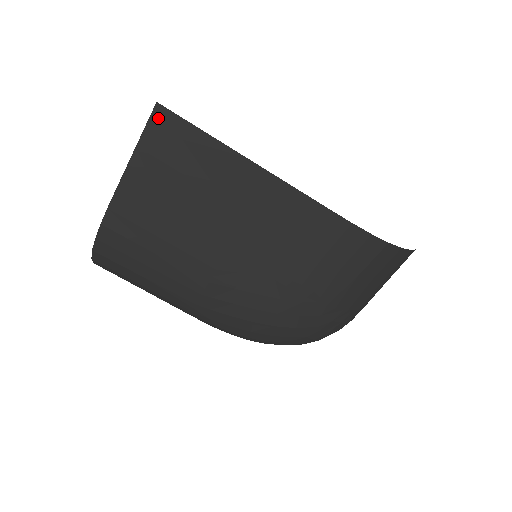
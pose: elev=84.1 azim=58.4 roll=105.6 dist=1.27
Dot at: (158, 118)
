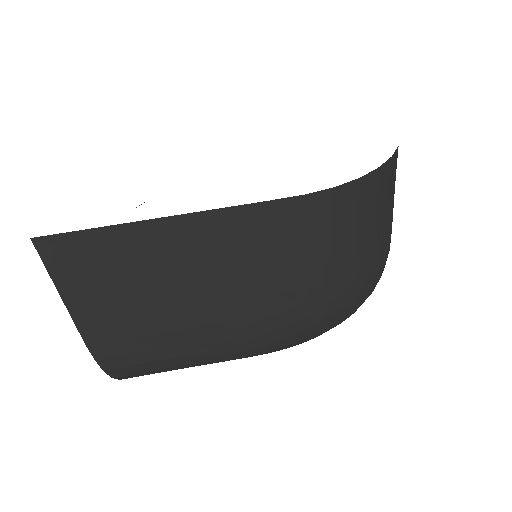
Dot at: (46, 250)
